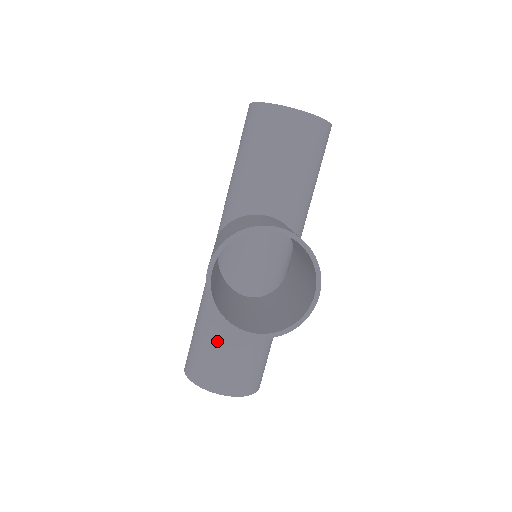
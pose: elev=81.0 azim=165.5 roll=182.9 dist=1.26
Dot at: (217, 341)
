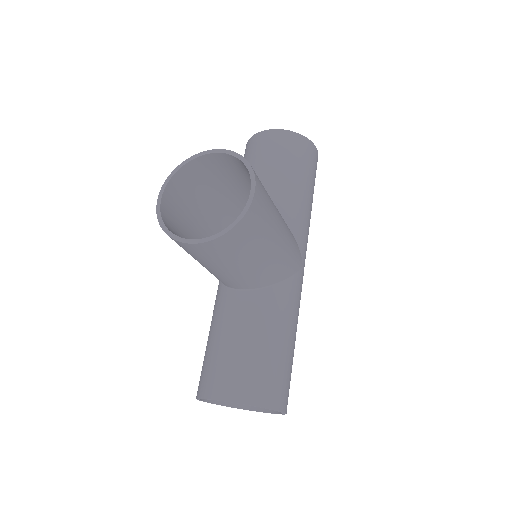
Dot at: (218, 339)
